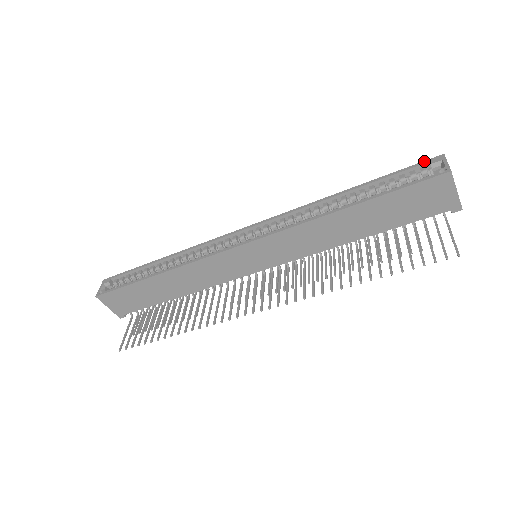
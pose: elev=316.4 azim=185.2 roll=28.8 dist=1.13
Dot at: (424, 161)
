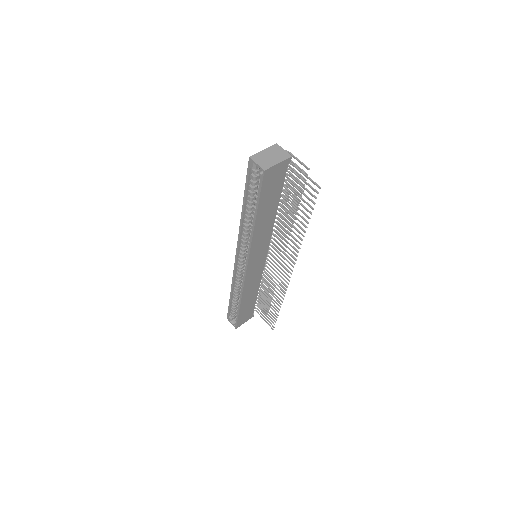
Dot at: (248, 168)
